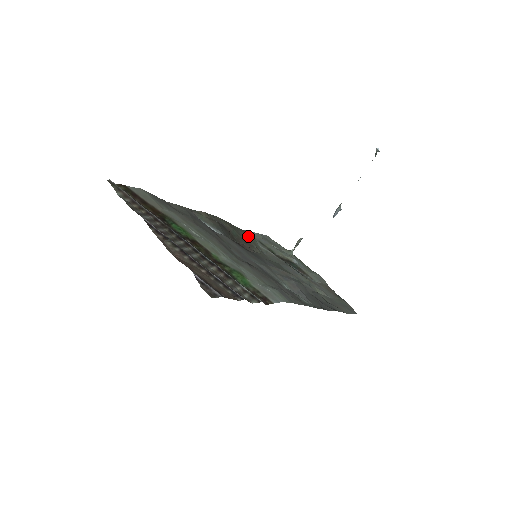
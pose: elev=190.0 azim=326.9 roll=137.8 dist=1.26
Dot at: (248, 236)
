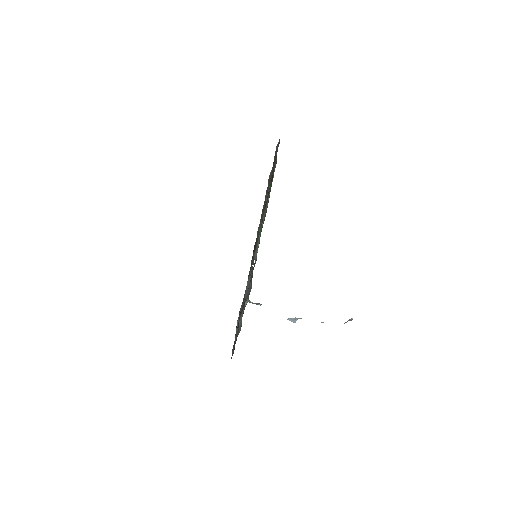
Dot at: occluded
